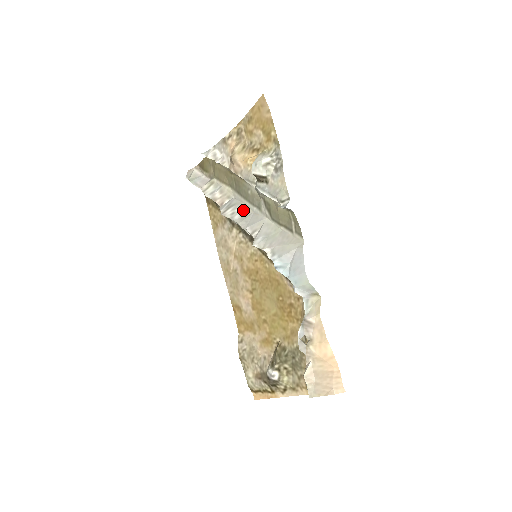
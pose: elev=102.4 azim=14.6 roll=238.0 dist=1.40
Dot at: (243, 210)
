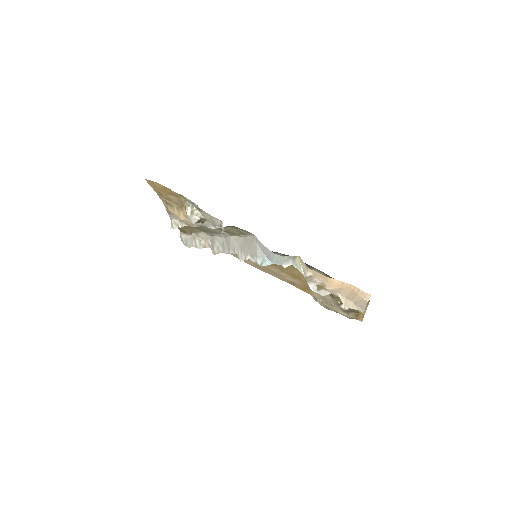
Dot at: (219, 241)
